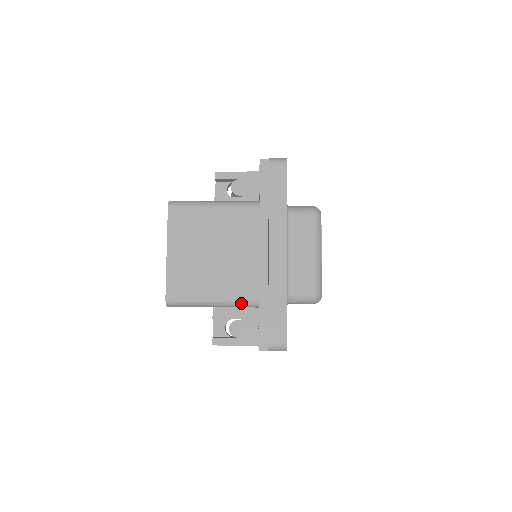
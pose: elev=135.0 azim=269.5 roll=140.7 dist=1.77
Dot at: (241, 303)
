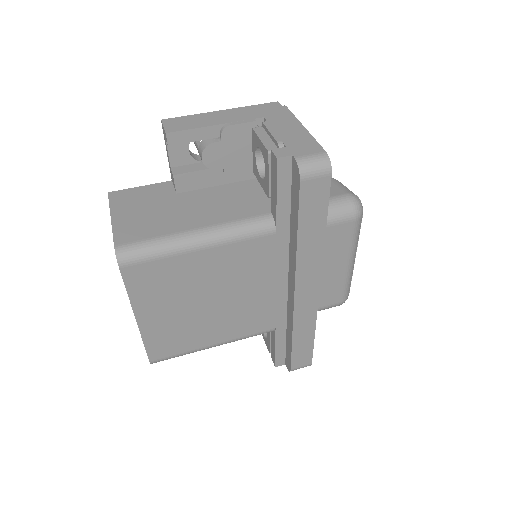
Dot at: occluded
